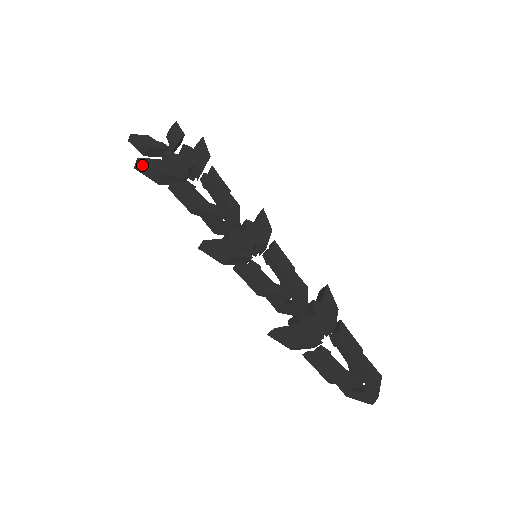
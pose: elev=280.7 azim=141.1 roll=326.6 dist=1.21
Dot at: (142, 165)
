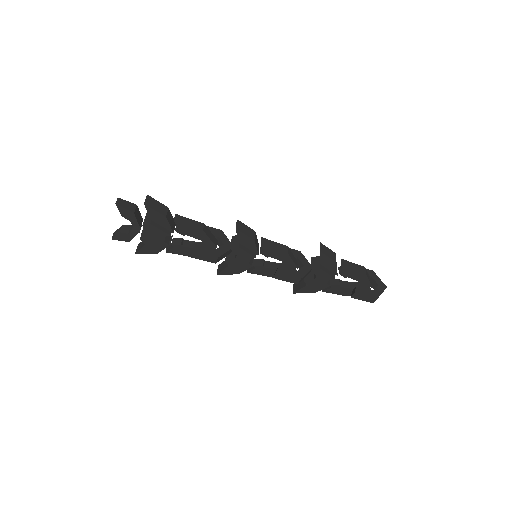
Dot at: (141, 251)
